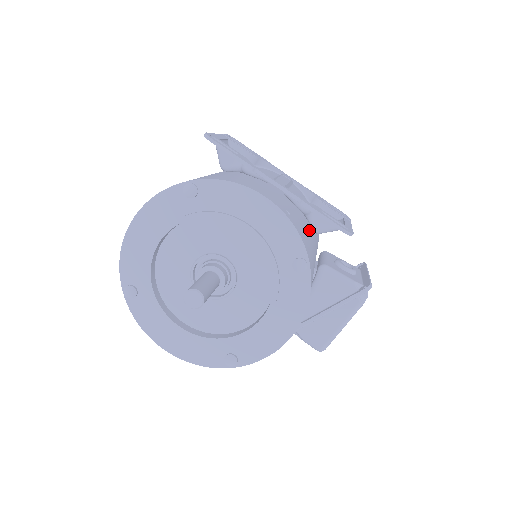
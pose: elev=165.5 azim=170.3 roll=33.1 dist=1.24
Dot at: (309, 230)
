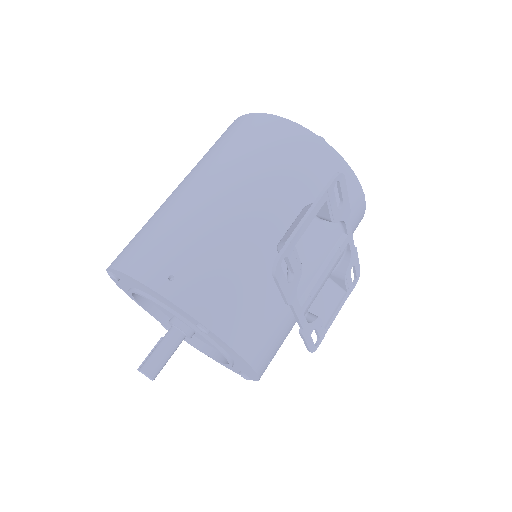
Dot at: occluded
